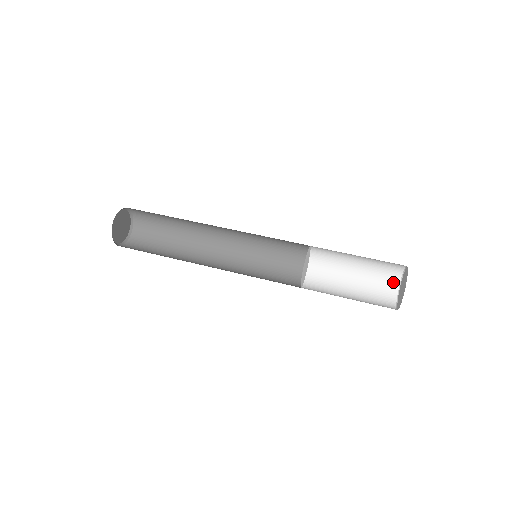
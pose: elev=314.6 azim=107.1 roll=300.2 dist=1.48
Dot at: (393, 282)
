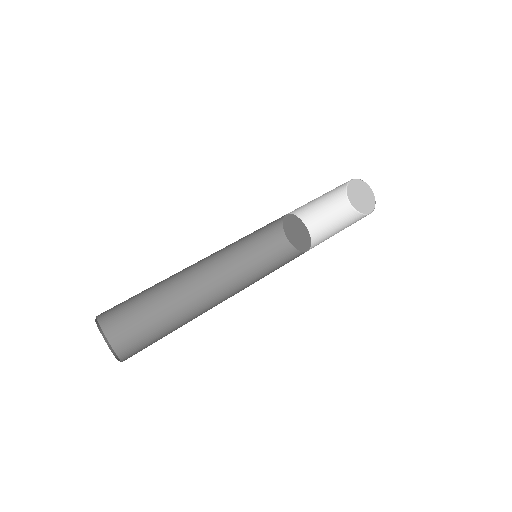
Dot at: (342, 196)
